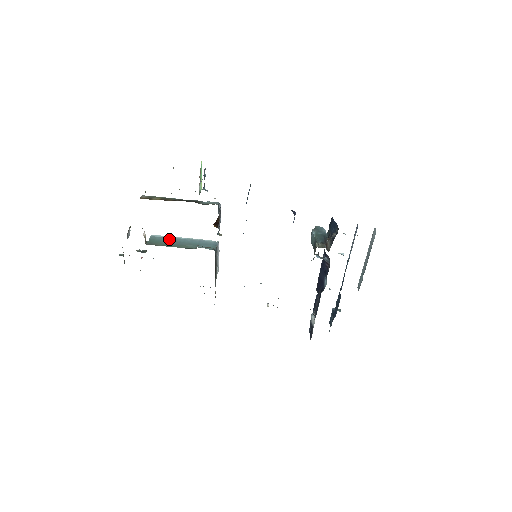
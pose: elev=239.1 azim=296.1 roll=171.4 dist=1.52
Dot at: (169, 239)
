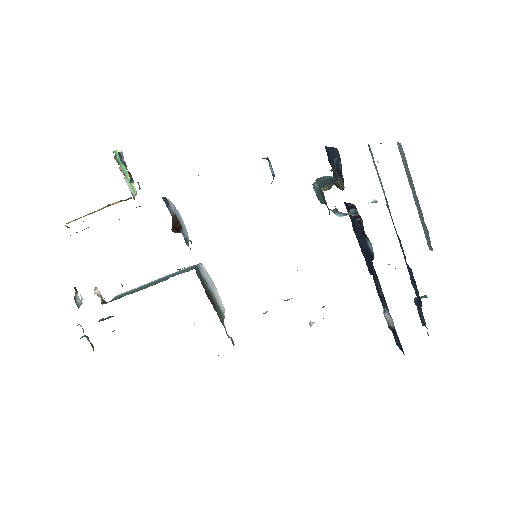
Dot at: (136, 289)
